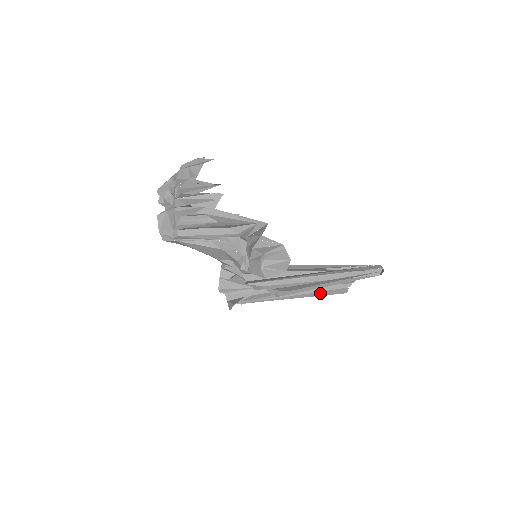
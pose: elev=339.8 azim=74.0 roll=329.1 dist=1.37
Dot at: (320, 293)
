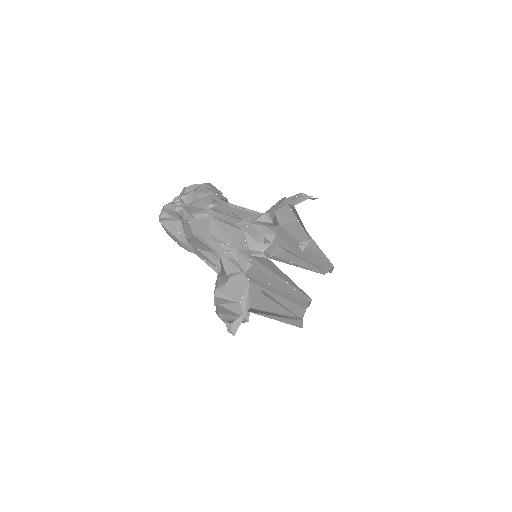
Dot at: (290, 321)
